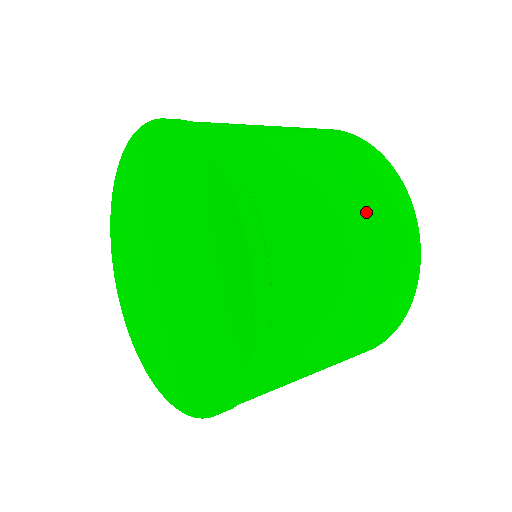
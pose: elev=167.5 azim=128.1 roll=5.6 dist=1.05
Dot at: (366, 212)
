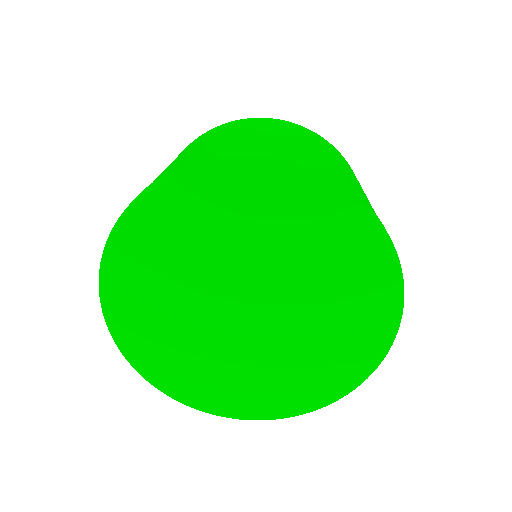
Dot at: (307, 139)
